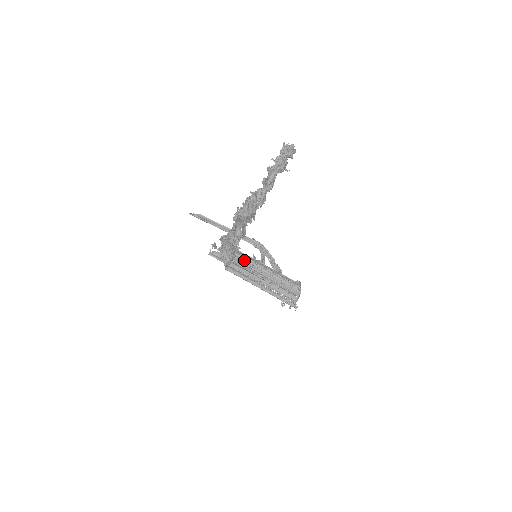
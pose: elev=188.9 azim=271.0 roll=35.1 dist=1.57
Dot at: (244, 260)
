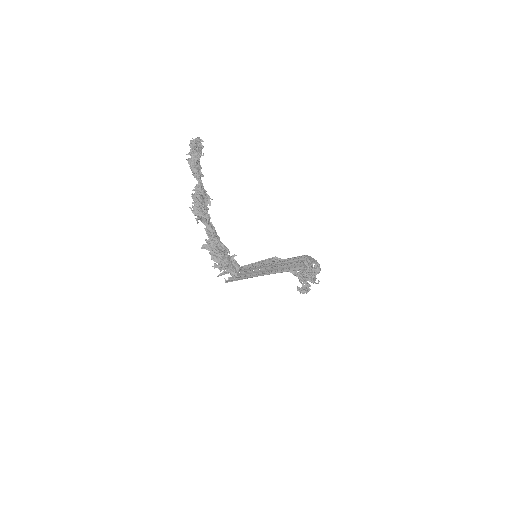
Dot at: (252, 268)
